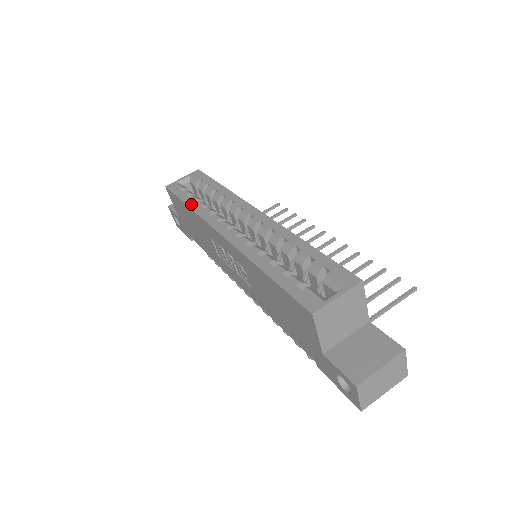
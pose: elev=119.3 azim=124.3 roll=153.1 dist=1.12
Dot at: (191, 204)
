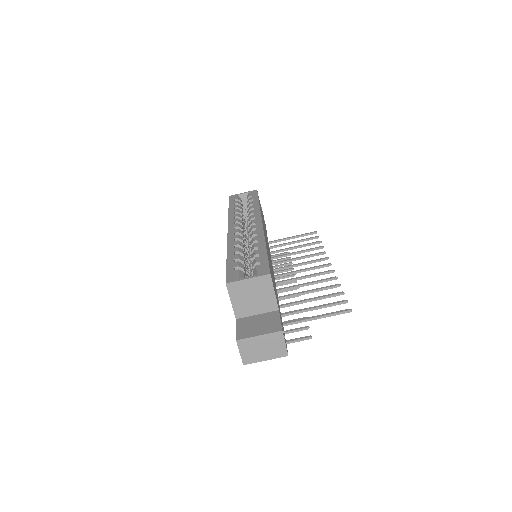
Dot at: (231, 209)
